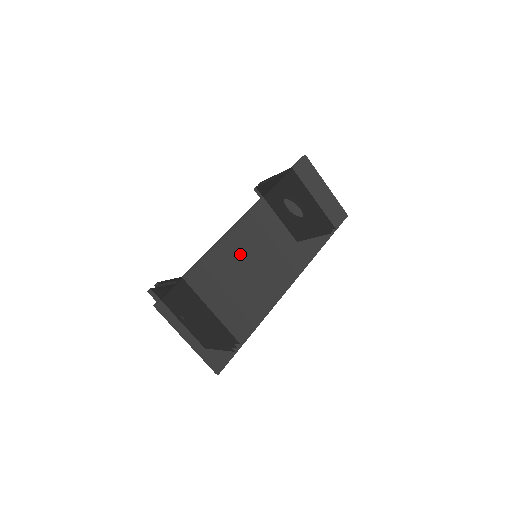
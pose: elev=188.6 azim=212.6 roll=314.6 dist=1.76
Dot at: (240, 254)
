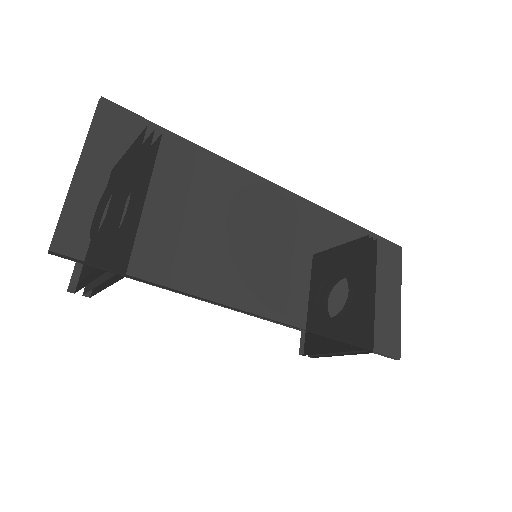
Dot at: (247, 206)
